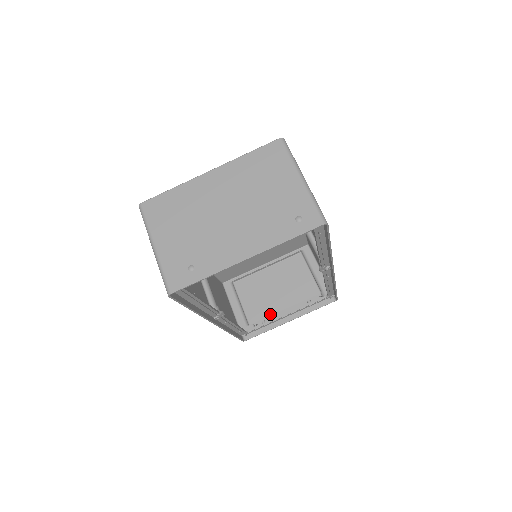
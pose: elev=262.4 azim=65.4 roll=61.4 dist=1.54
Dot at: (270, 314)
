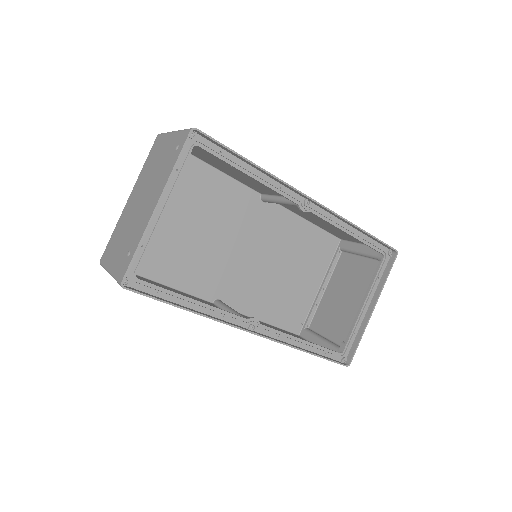
Dot at: (353, 321)
